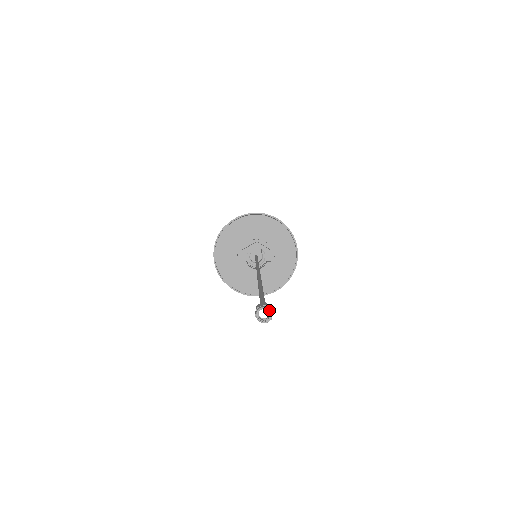
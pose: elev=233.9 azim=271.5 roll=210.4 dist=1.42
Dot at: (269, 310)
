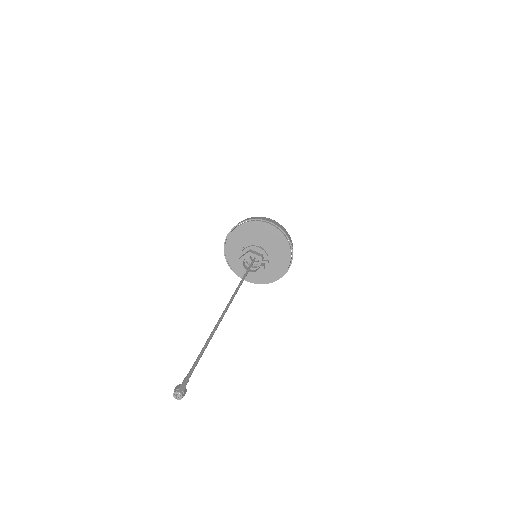
Dot at: occluded
